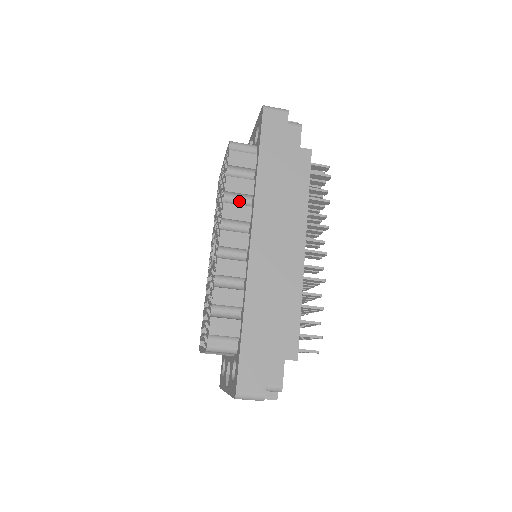
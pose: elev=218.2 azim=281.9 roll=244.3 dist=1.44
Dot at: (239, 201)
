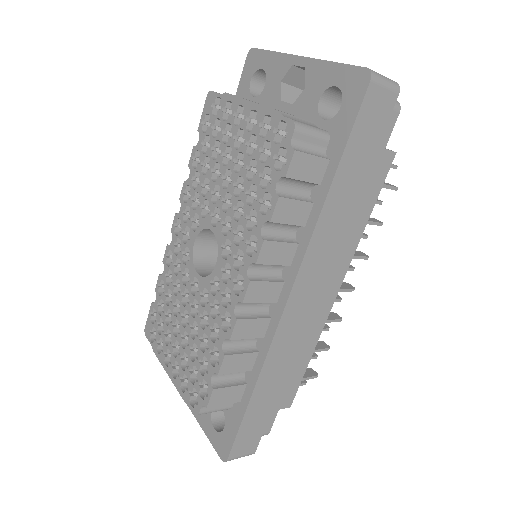
Dot at: (281, 230)
